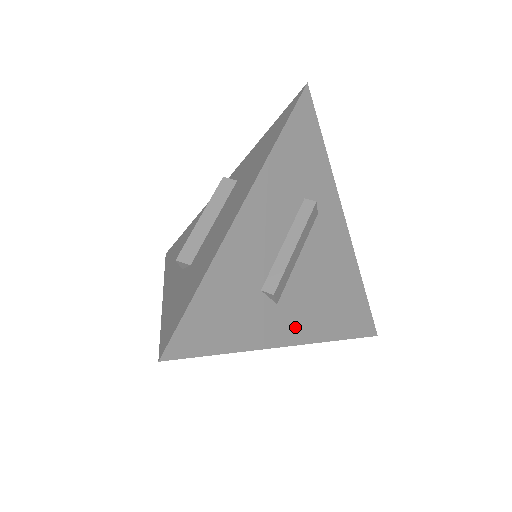
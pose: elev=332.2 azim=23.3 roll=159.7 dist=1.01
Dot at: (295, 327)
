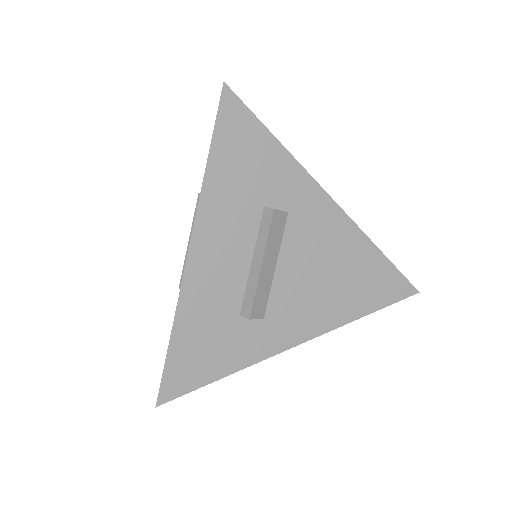
Dot at: (294, 329)
